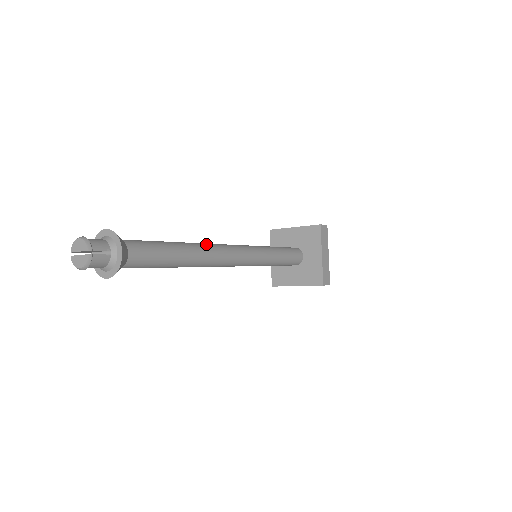
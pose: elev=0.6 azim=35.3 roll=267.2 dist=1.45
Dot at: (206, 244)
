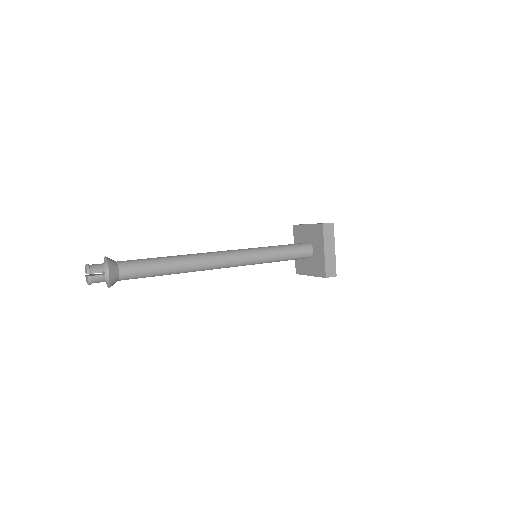
Dot at: (195, 255)
